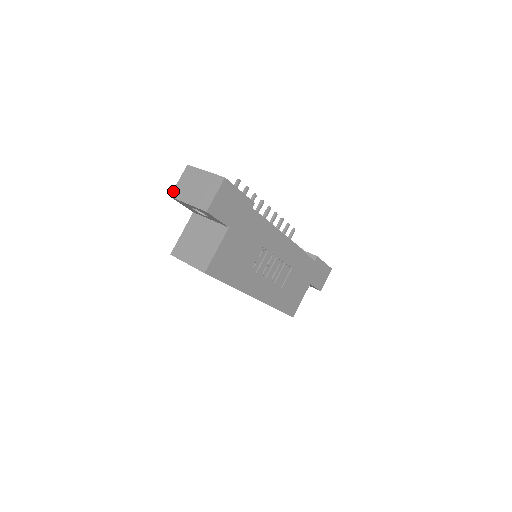
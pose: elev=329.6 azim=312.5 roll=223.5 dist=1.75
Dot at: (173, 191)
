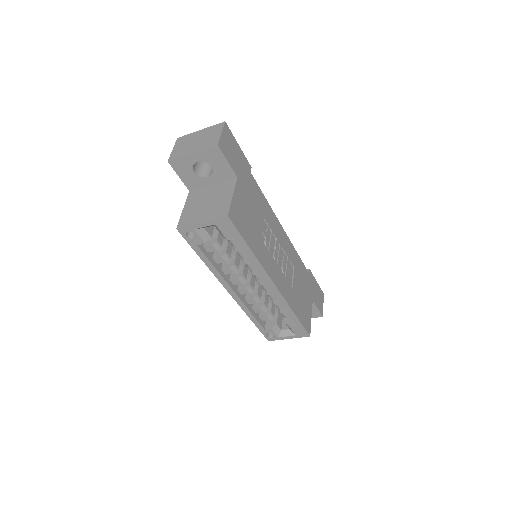
Dot at: (170, 157)
